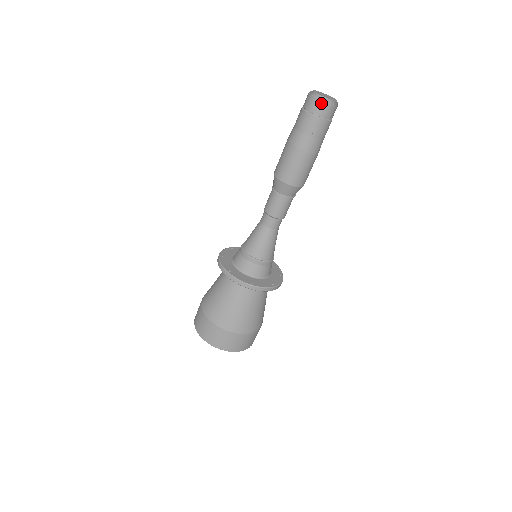
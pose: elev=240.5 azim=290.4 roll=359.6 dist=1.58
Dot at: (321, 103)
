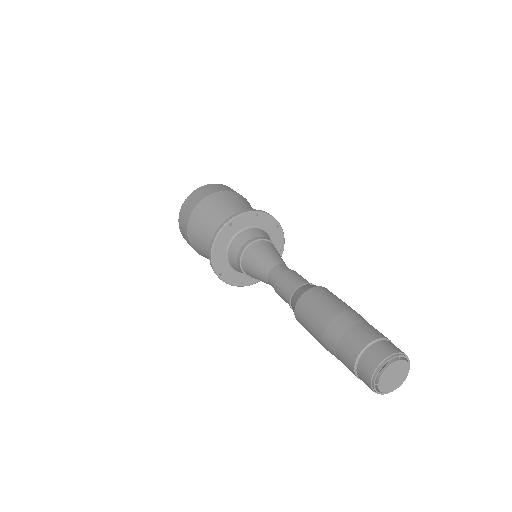
Dot at: occluded
